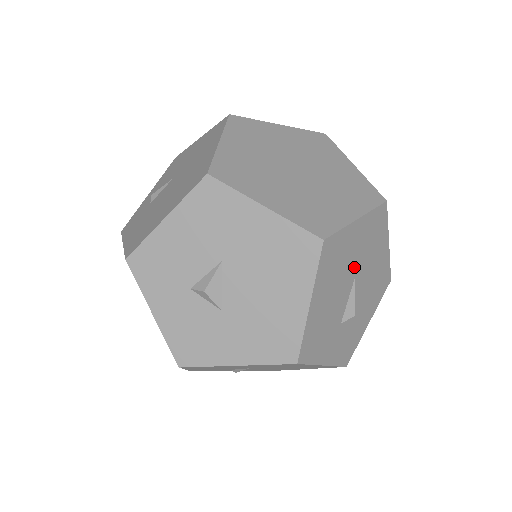
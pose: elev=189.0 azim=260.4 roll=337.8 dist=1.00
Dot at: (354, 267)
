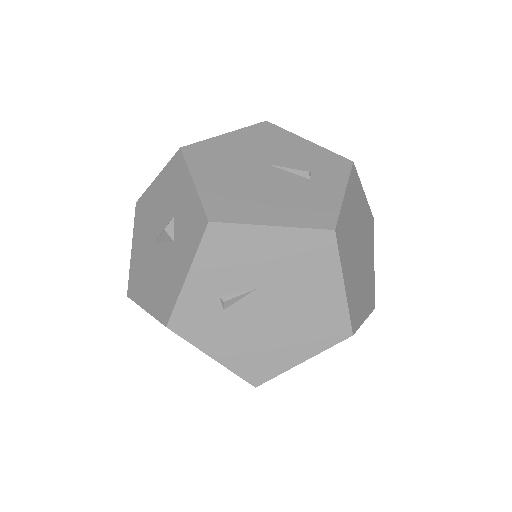
Dot at: occluded
